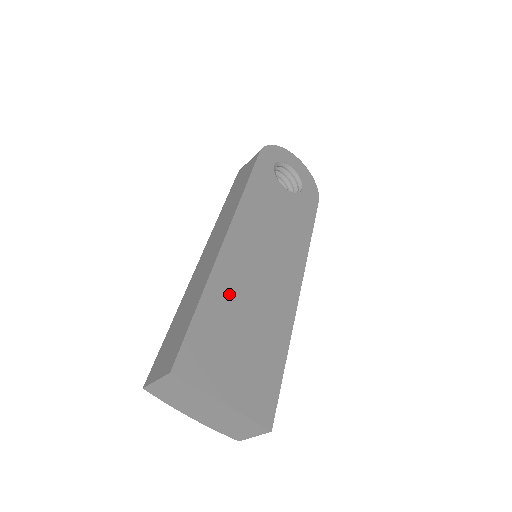
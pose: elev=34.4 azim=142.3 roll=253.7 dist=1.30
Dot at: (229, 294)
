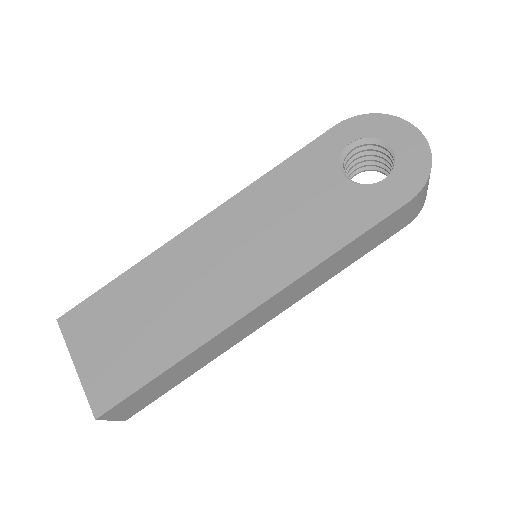
Dot at: (153, 280)
